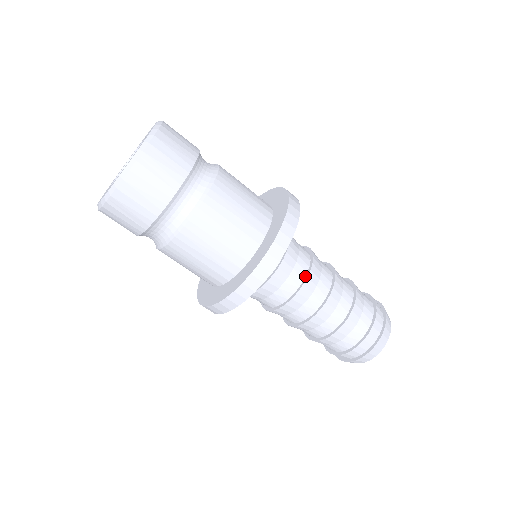
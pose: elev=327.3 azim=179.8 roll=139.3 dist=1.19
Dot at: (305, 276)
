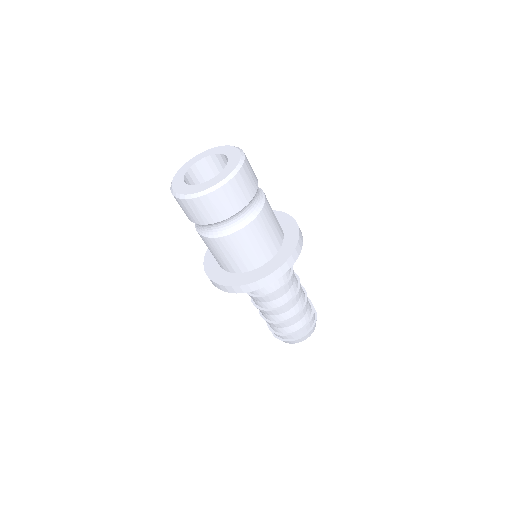
Dot at: (283, 285)
